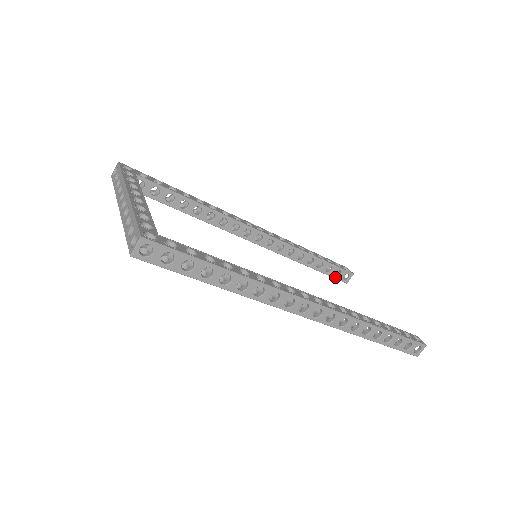
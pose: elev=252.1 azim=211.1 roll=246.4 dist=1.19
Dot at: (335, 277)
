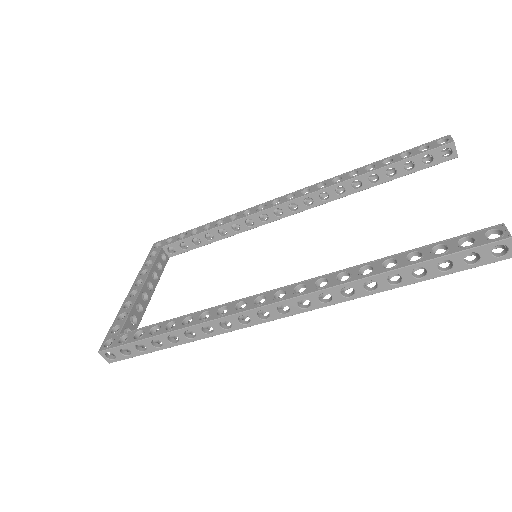
Dot at: (429, 165)
